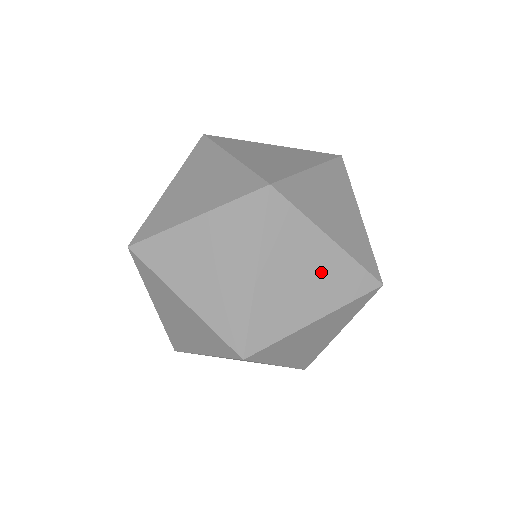
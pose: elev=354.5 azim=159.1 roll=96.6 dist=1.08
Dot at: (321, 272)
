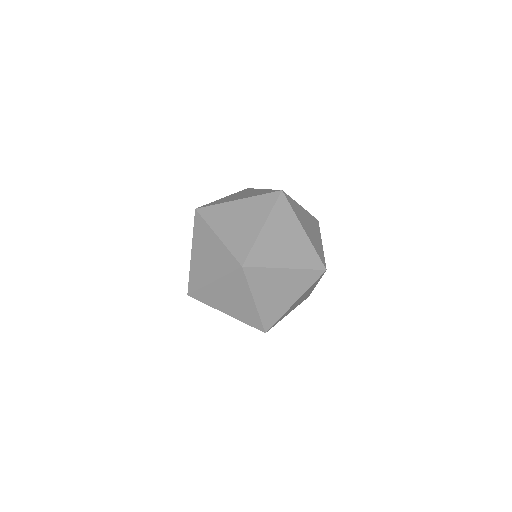
Dot at: (295, 244)
